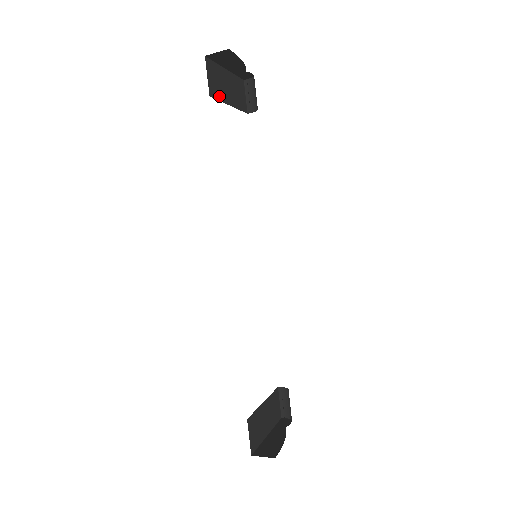
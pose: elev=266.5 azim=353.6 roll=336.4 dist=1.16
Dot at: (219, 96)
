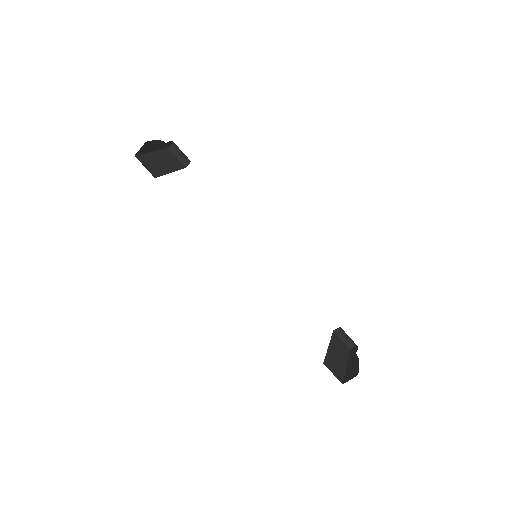
Dot at: (160, 173)
